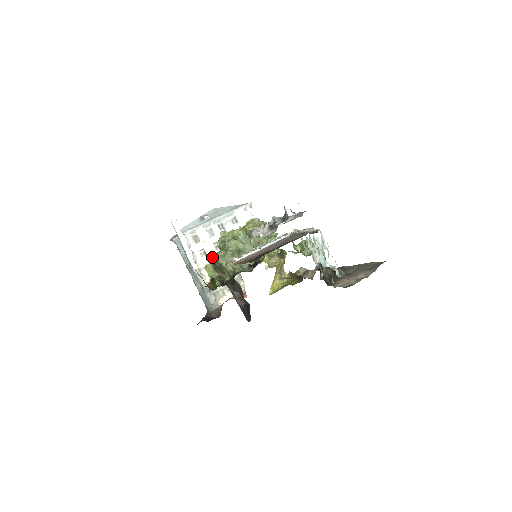
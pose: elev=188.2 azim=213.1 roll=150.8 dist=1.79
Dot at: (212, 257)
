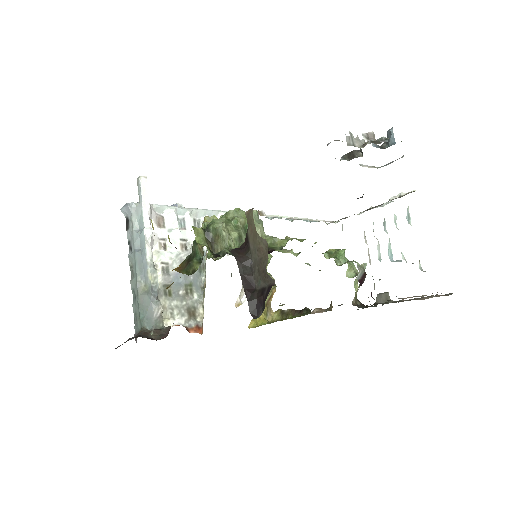
Dot at: (173, 256)
